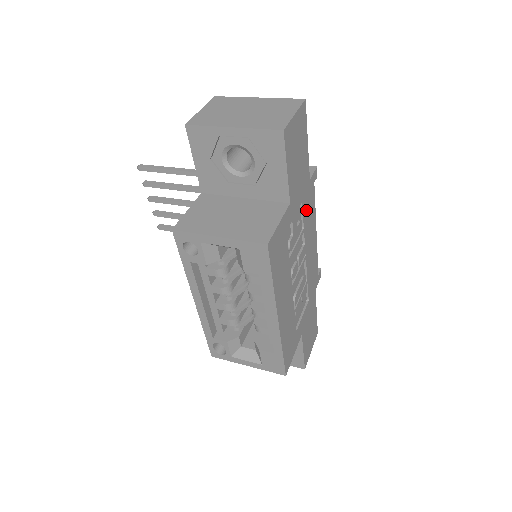
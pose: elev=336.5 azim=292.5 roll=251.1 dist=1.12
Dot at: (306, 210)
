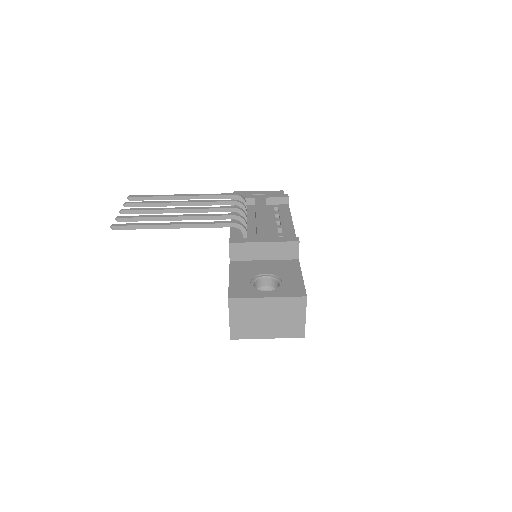
Dot at: occluded
